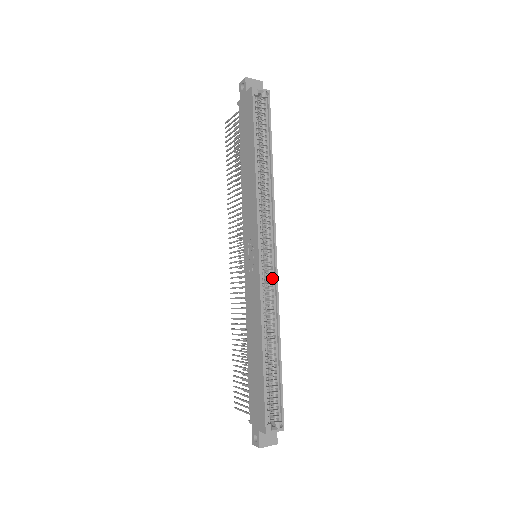
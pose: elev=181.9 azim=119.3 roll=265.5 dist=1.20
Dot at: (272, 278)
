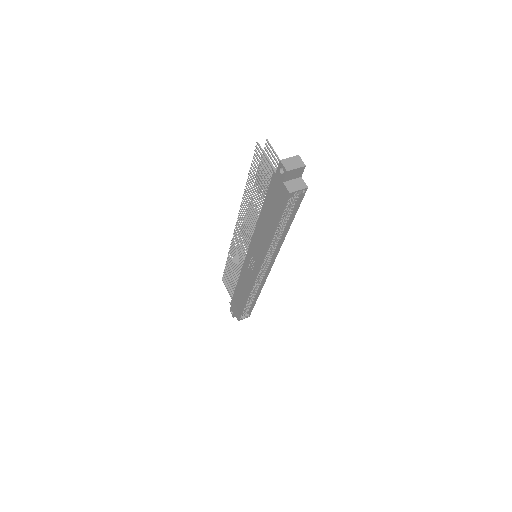
Dot at: (263, 276)
